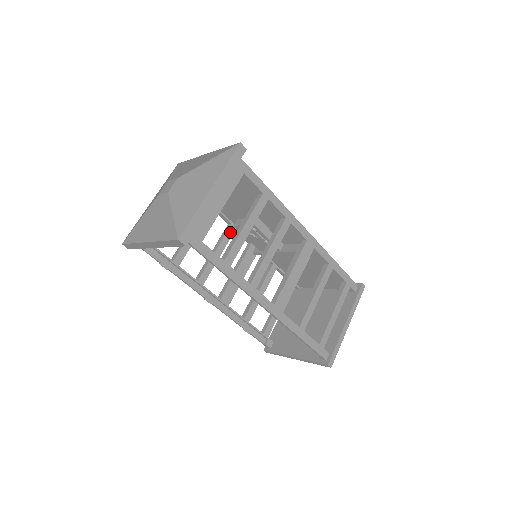
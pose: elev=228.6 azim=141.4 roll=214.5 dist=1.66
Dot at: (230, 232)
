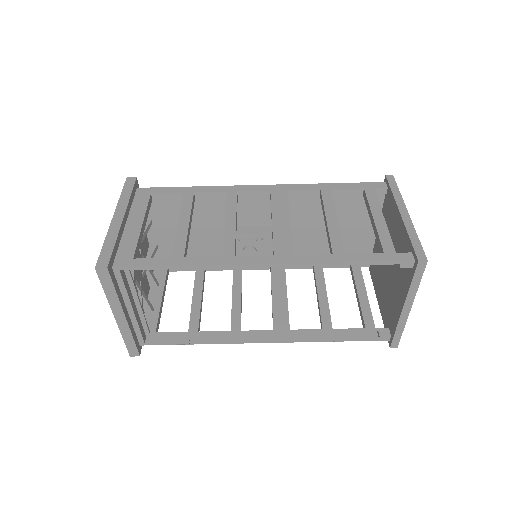
Dot at: (237, 272)
